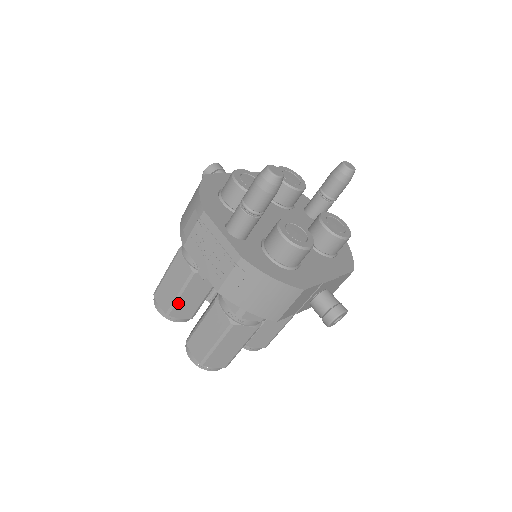
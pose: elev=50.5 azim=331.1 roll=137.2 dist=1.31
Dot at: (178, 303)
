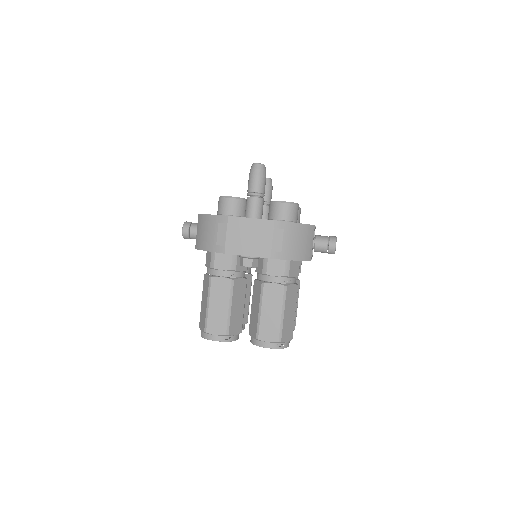
Dot at: (231, 318)
